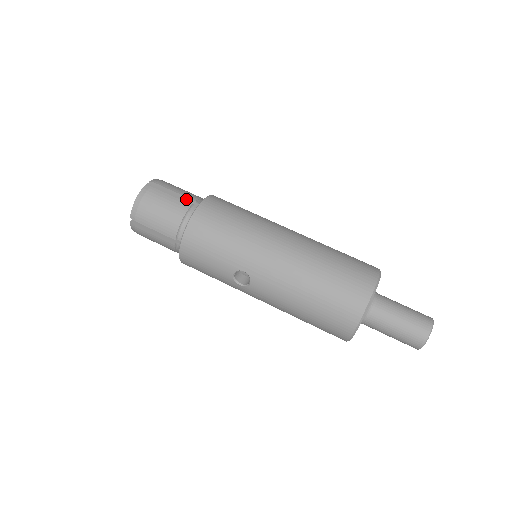
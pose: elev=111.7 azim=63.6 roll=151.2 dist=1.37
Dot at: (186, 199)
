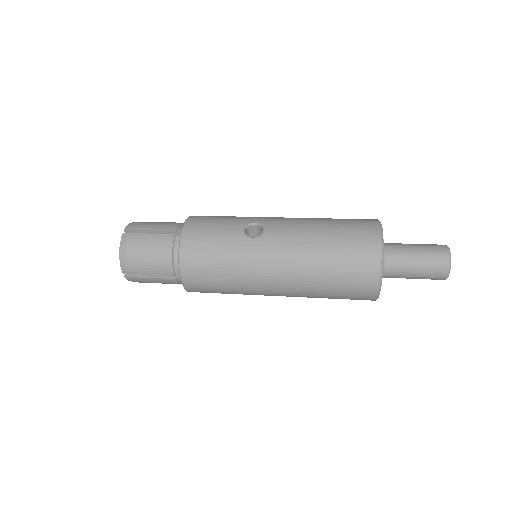
Dot at: occluded
